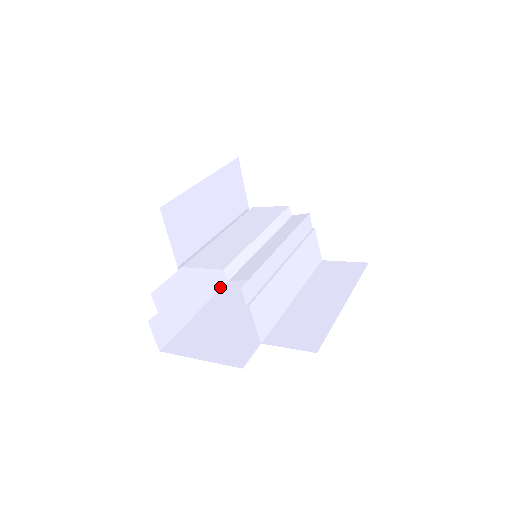
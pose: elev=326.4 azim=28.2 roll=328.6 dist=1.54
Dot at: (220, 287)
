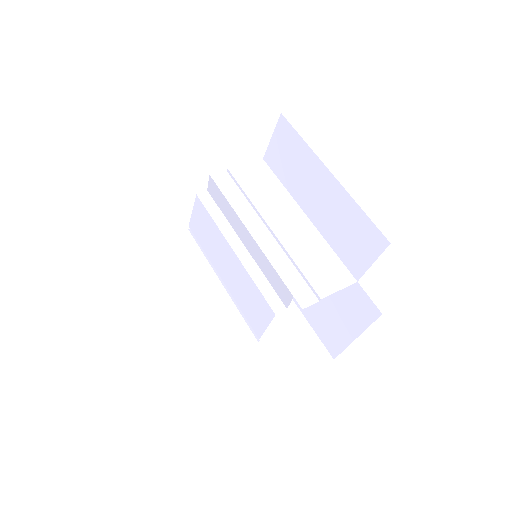
Dot at: occluded
